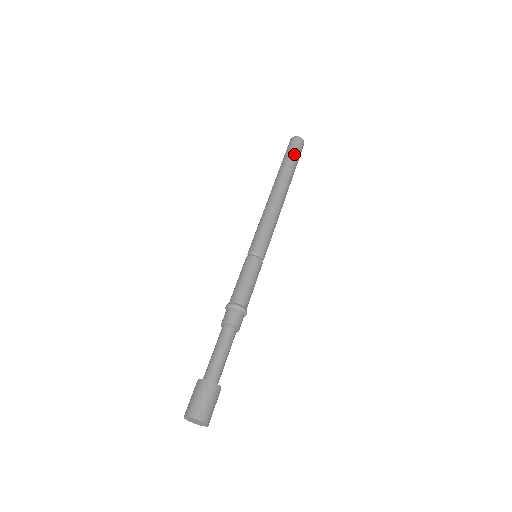
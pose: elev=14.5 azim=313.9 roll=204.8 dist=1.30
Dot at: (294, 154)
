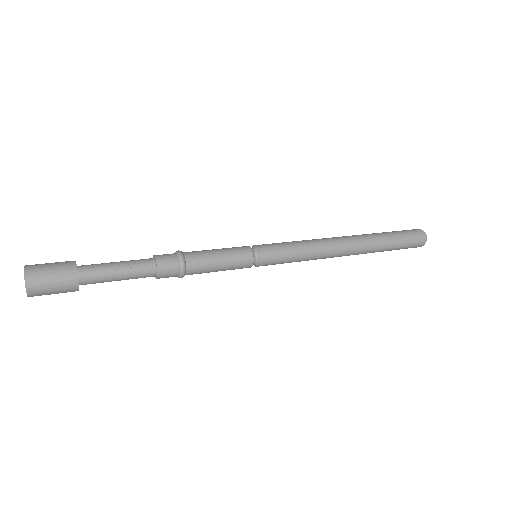
Dot at: (399, 233)
